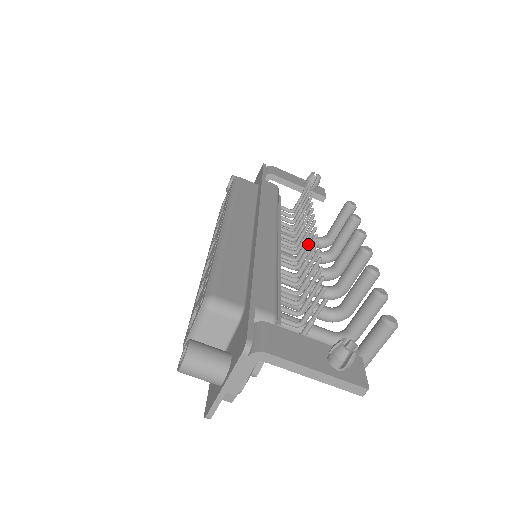
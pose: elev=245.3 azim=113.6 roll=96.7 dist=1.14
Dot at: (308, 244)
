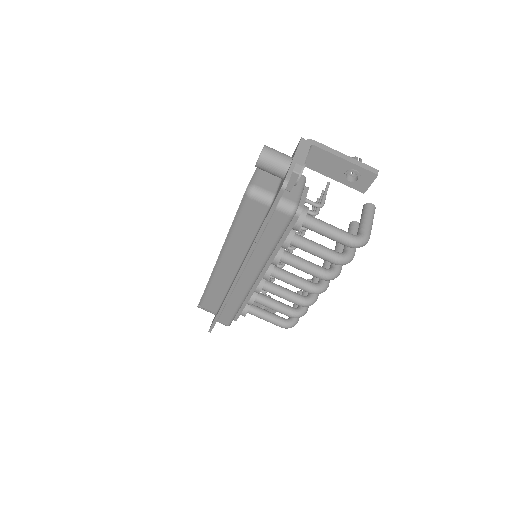
Dot at: (278, 321)
